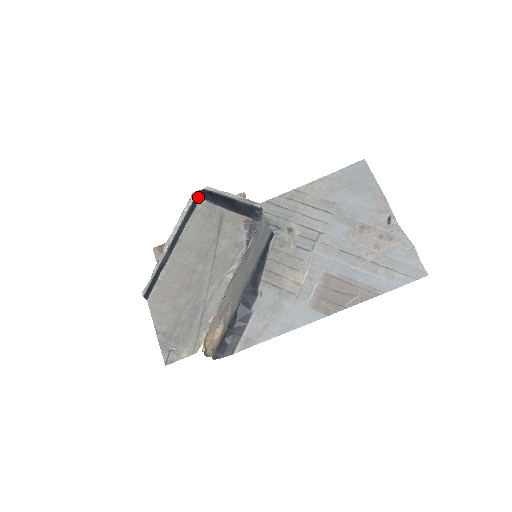
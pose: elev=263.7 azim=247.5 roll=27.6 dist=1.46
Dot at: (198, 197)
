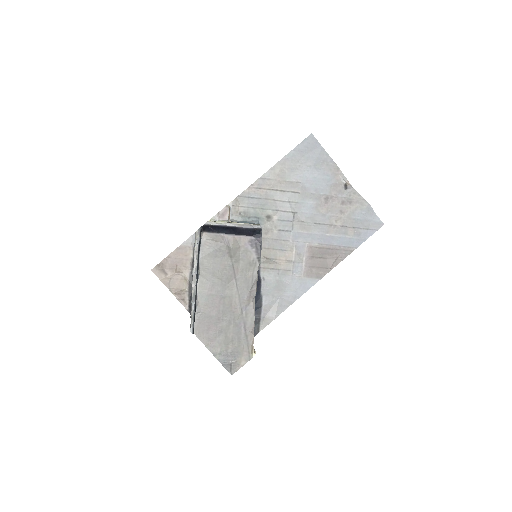
Dot at: (200, 232)
